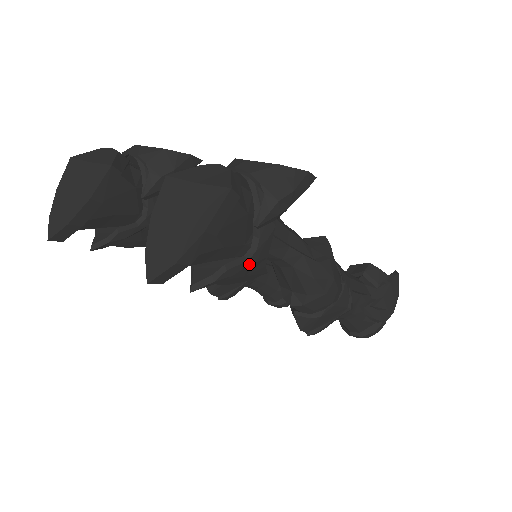
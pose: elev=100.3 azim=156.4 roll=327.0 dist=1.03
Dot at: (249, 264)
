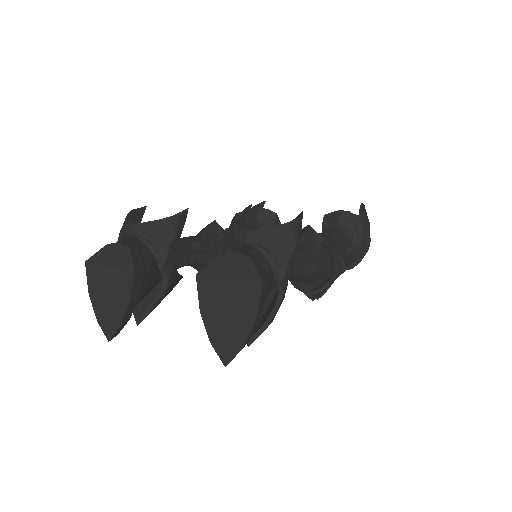
Dot at: (280, 305)
